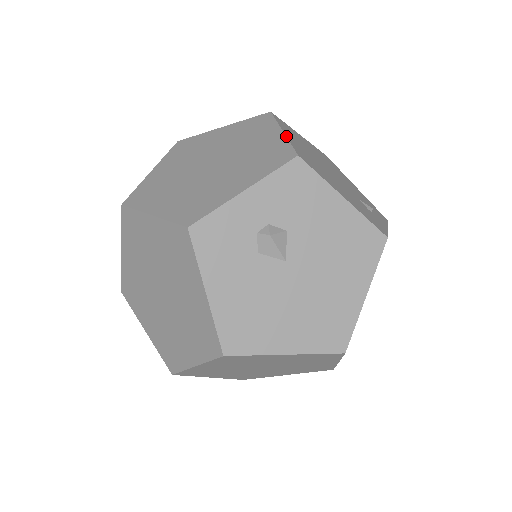
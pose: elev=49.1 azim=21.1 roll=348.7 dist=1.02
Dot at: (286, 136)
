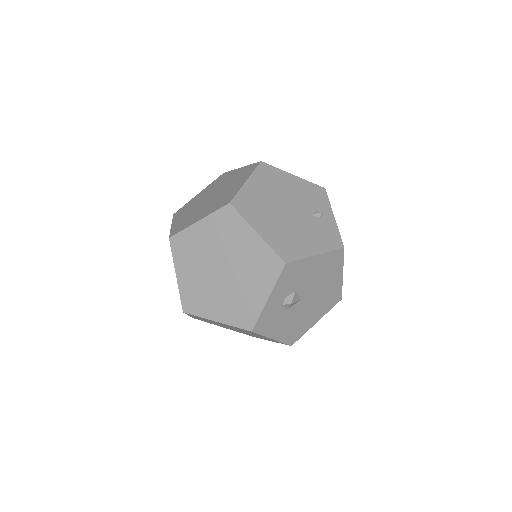
Dot at: (263, 240)
